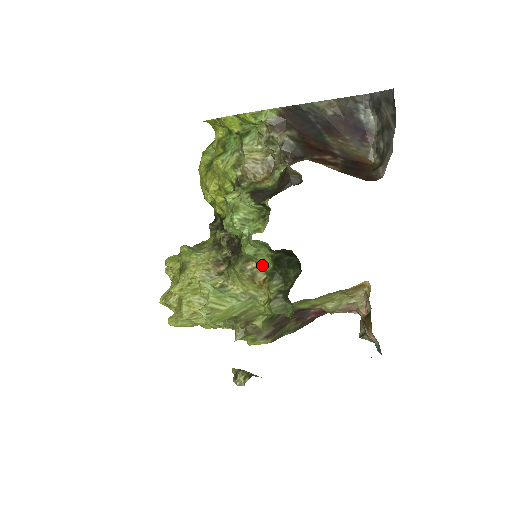
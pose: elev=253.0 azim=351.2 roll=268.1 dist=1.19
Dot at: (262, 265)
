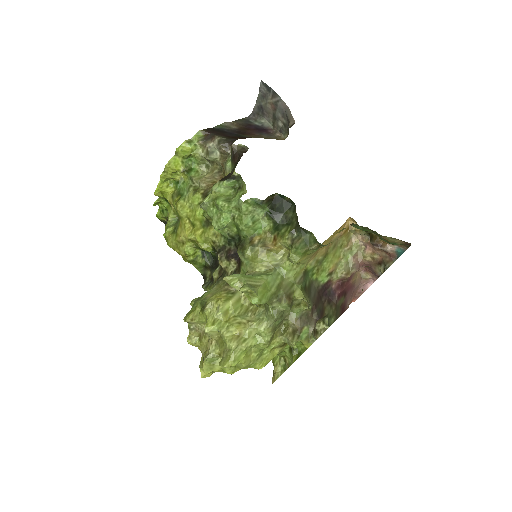
Dot at: (264, 232)
